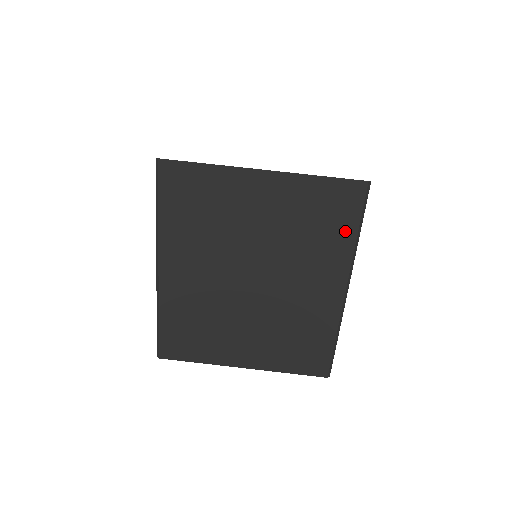
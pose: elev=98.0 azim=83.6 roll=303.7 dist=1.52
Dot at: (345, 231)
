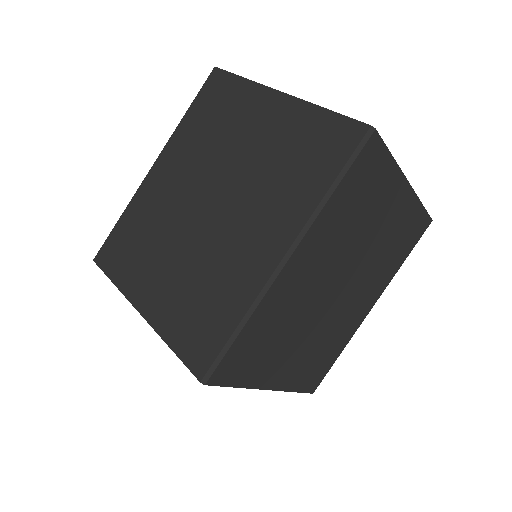
Dot at: (320, 178)
